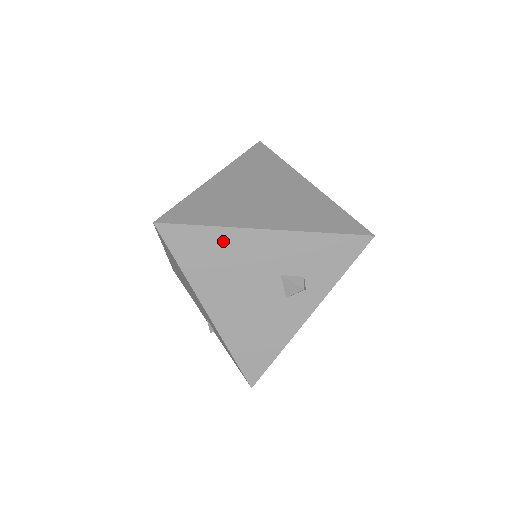
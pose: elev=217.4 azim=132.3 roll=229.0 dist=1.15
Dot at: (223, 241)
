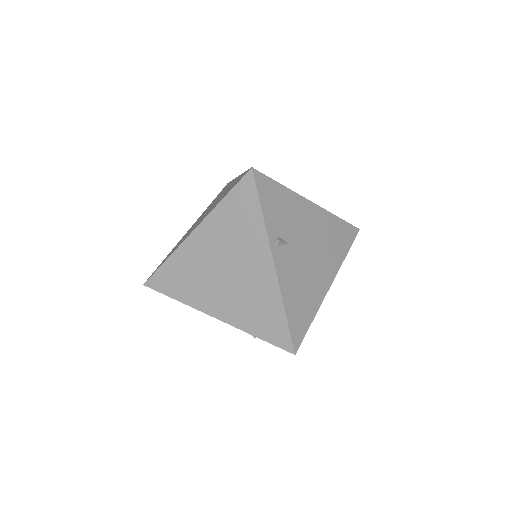
Dot at: occluded
